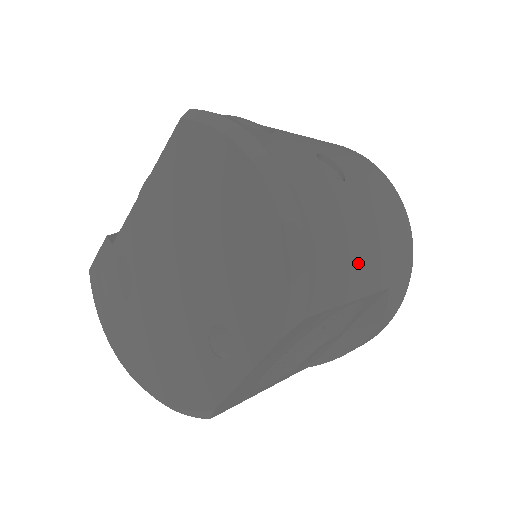
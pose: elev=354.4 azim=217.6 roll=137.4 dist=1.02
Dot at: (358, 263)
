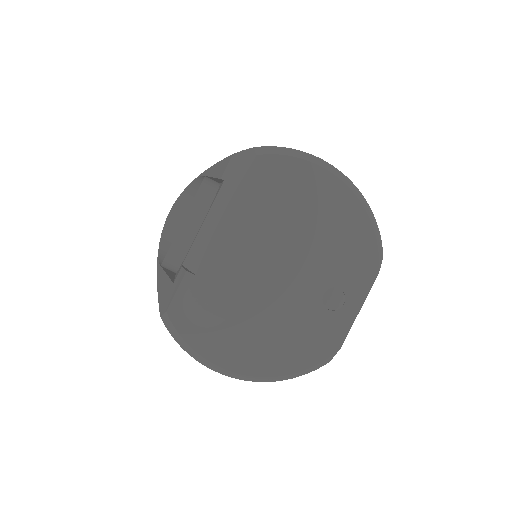
Dot at: occluded
